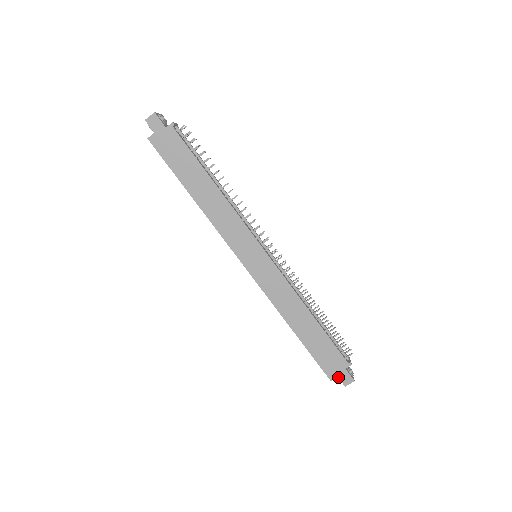
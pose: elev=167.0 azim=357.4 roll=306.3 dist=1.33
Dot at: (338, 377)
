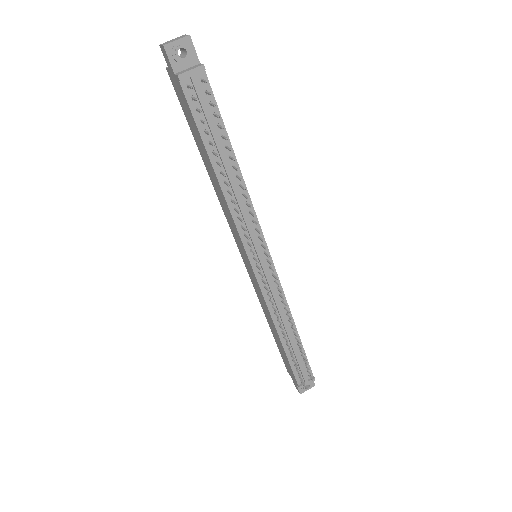
Dot at: (292, 378)
